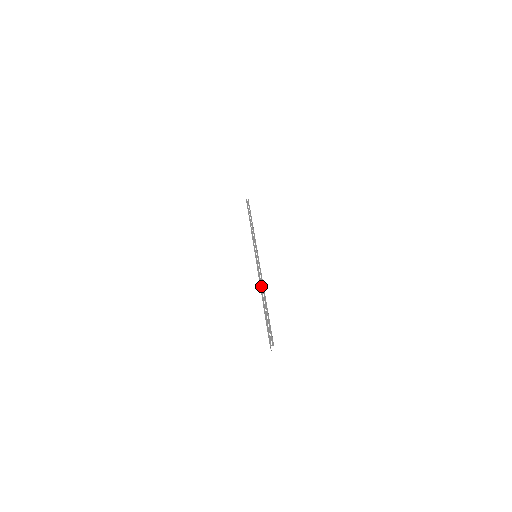
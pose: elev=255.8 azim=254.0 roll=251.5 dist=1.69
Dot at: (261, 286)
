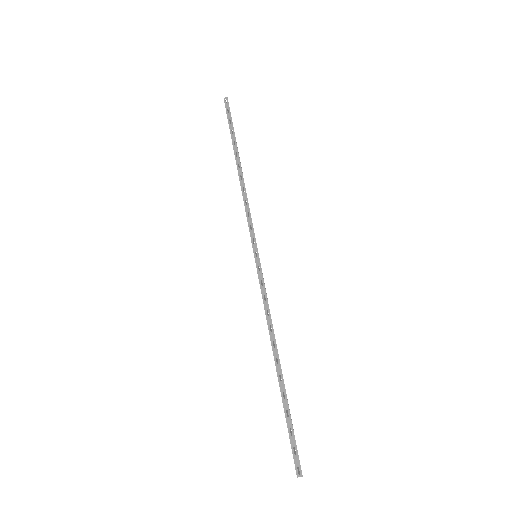
Dot at: (271, 338)
